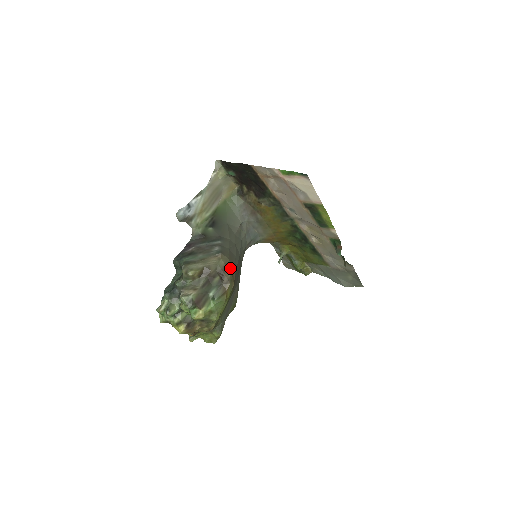
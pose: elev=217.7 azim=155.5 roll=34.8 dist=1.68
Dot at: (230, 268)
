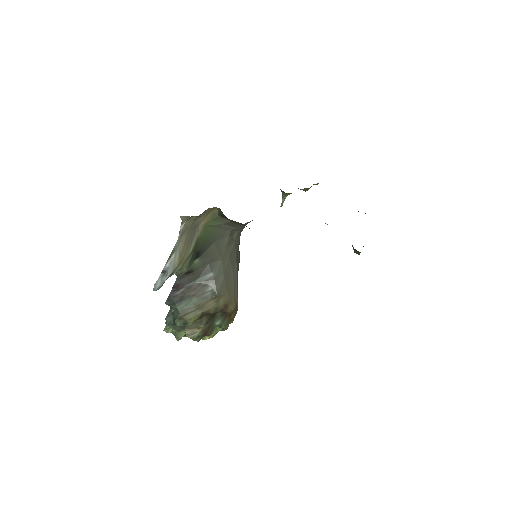
Dot at: (231, 302)
